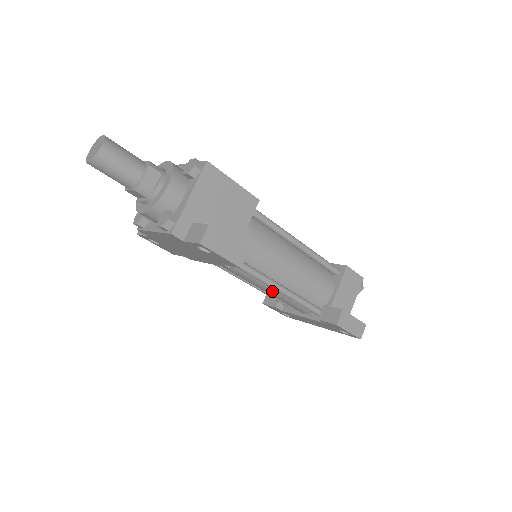
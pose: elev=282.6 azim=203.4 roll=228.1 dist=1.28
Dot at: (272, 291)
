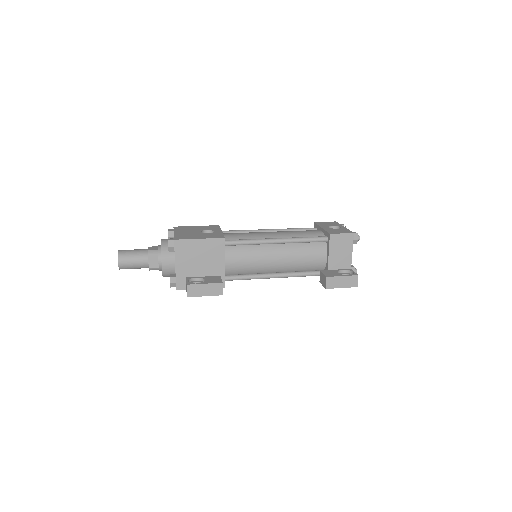
Dot at: occluded
